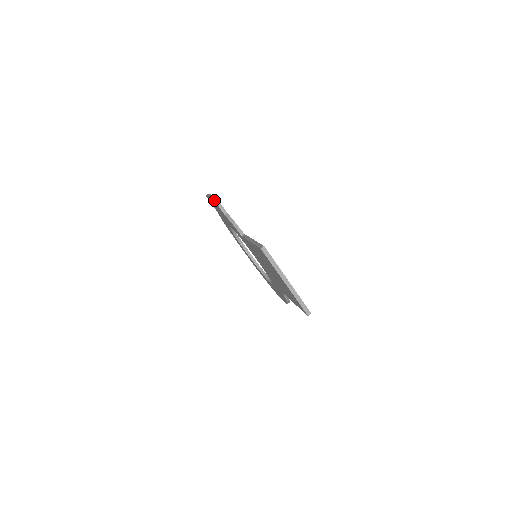
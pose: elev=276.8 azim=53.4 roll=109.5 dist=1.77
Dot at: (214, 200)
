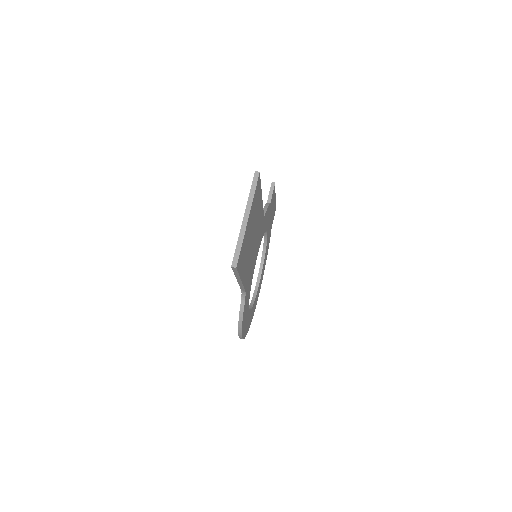
Dot at: (271, 185)
